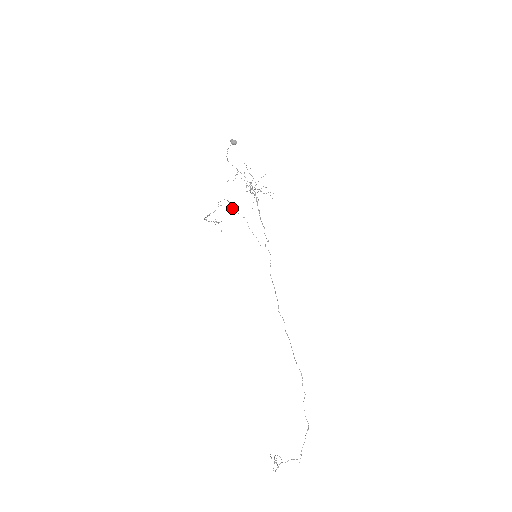
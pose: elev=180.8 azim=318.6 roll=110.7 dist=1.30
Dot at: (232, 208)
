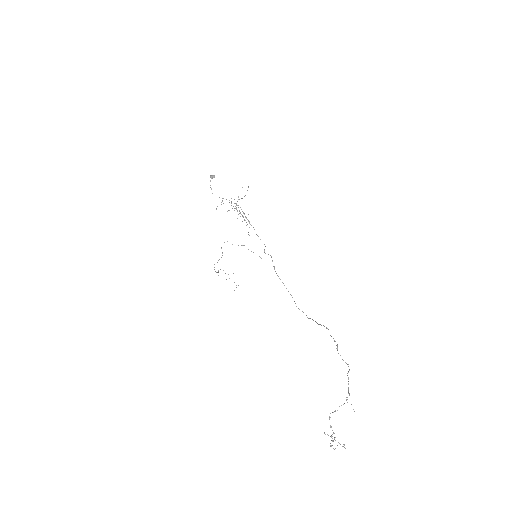
Dot at: (232, 244)
